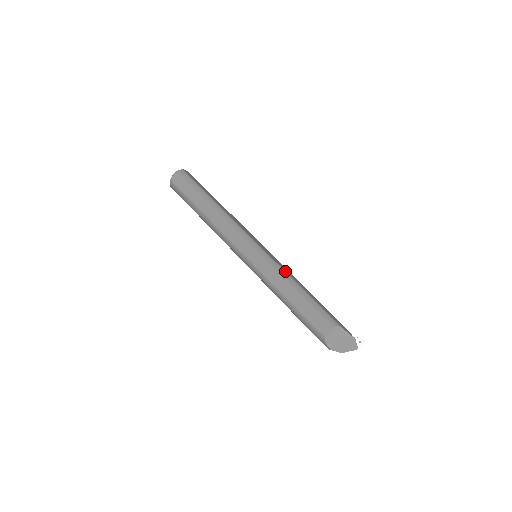
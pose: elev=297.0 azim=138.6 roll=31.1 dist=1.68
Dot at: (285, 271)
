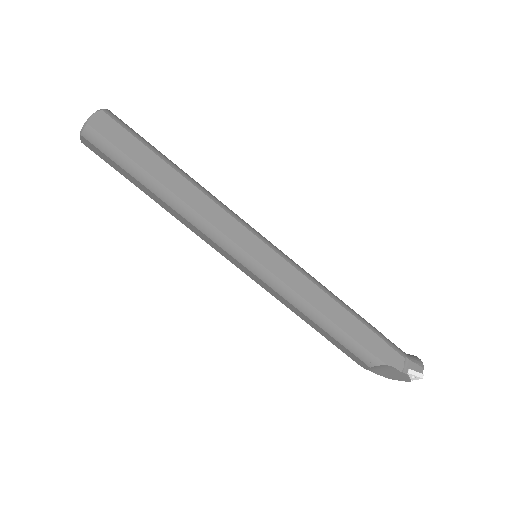
Dot at: (299, 295)
